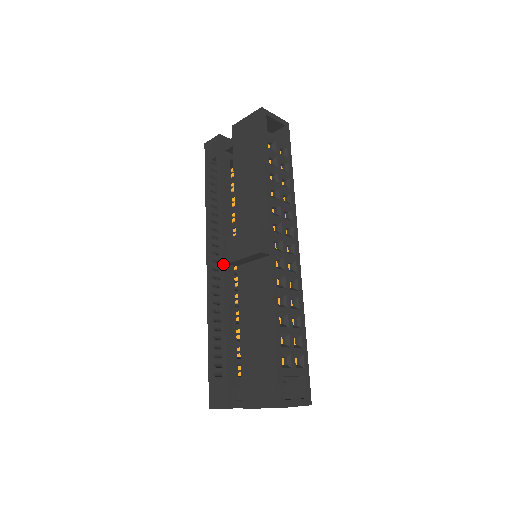
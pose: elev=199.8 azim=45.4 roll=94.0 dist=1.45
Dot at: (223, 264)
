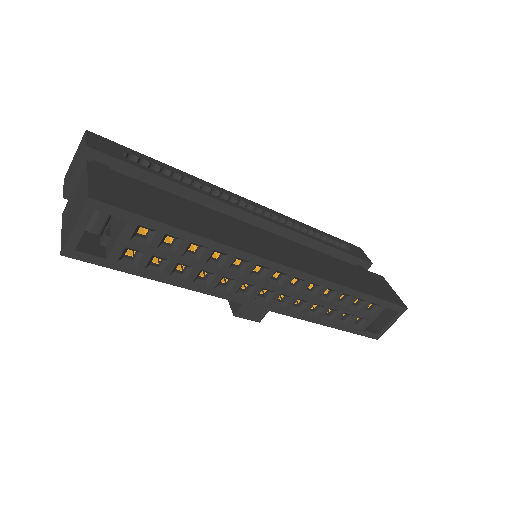
Dot at: occluded
